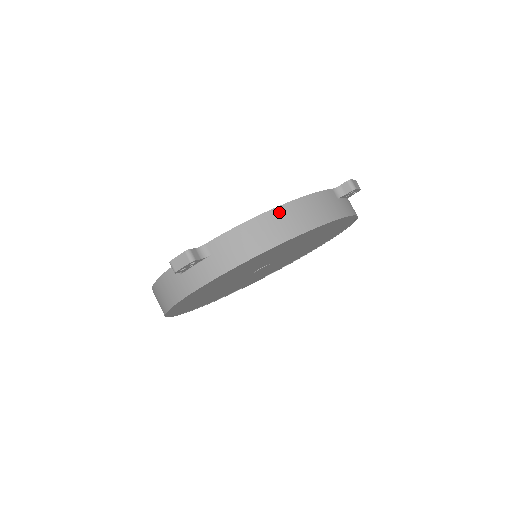
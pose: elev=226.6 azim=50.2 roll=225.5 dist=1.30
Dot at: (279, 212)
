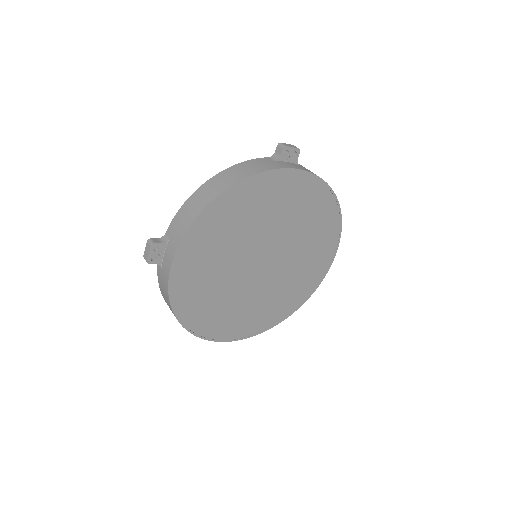
Dot at: (209, 183)
